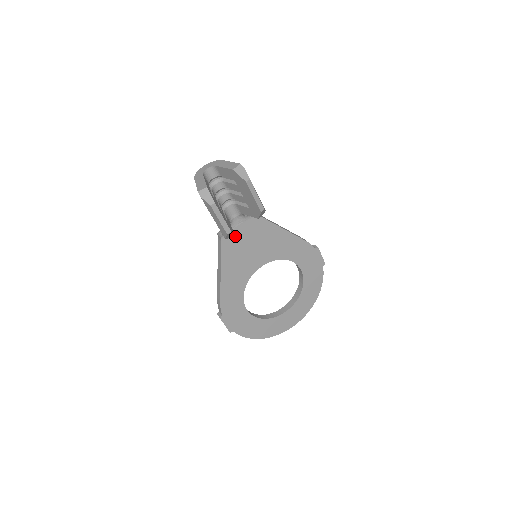
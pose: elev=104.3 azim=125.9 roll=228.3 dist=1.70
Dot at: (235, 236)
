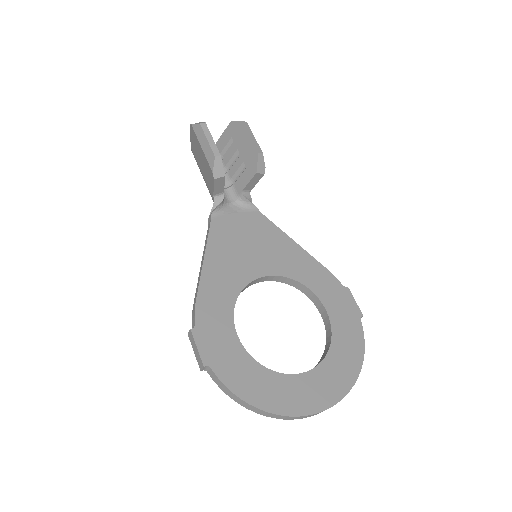
Dot at: (229, 223)
